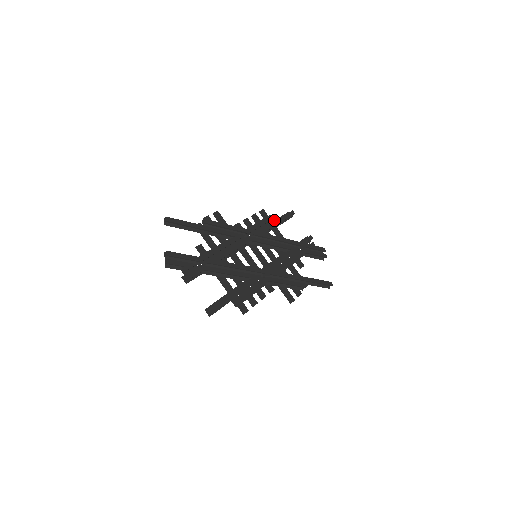
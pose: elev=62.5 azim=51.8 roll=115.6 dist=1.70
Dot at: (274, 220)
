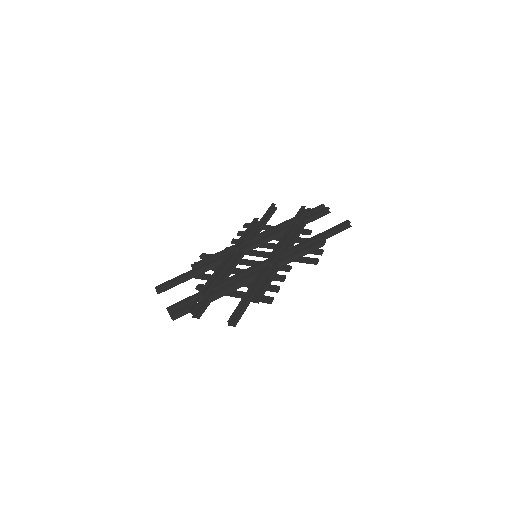
Dot at: occluded
